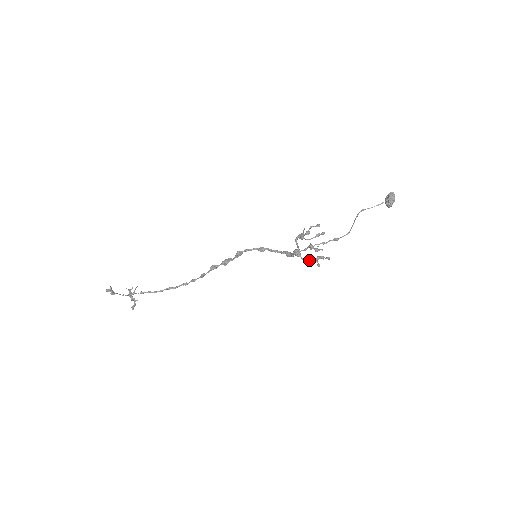
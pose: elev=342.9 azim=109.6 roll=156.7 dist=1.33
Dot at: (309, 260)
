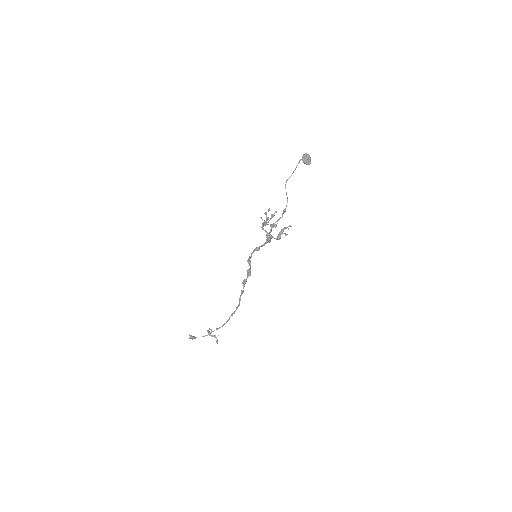
Dot at: (278, 236)
